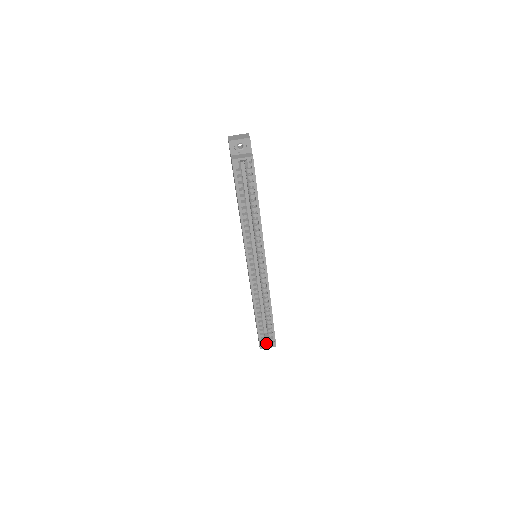
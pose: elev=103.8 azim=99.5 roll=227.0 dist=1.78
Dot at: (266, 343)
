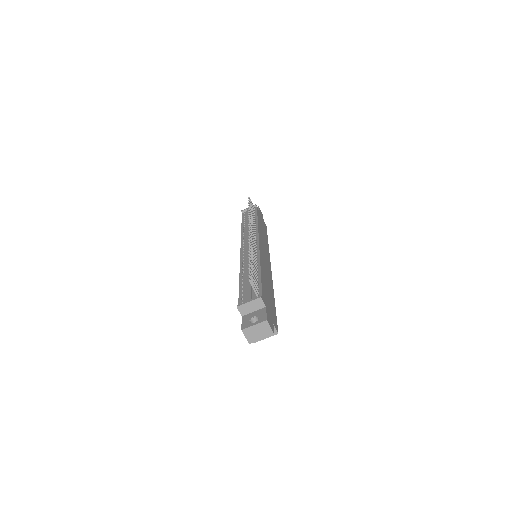
Dot at: occluded
